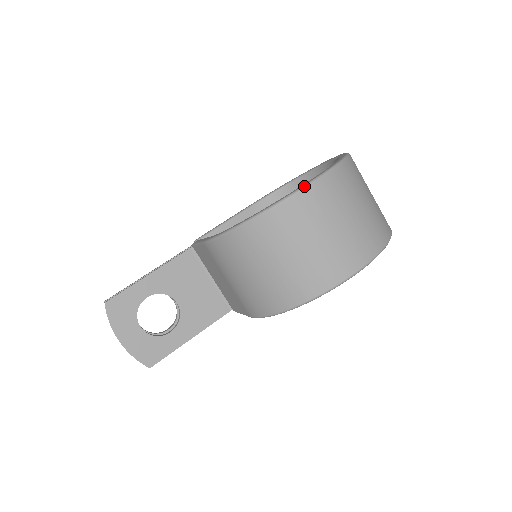
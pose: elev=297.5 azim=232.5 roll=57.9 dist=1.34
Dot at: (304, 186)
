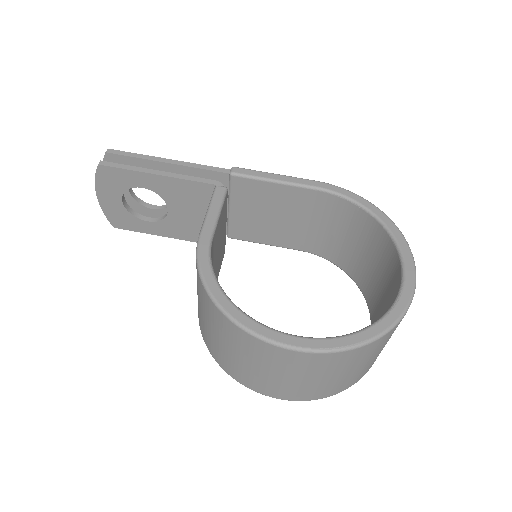
Dot at: (287, 347)
